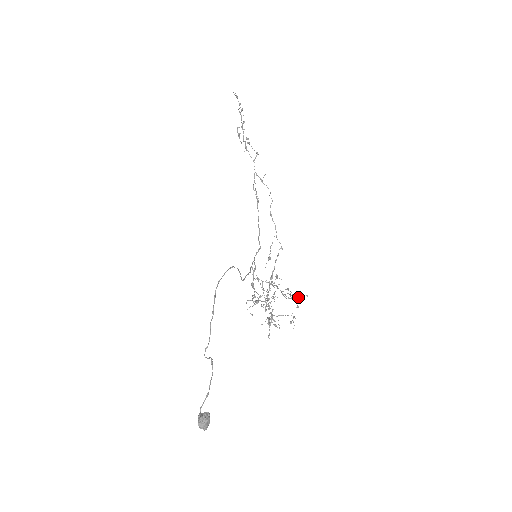
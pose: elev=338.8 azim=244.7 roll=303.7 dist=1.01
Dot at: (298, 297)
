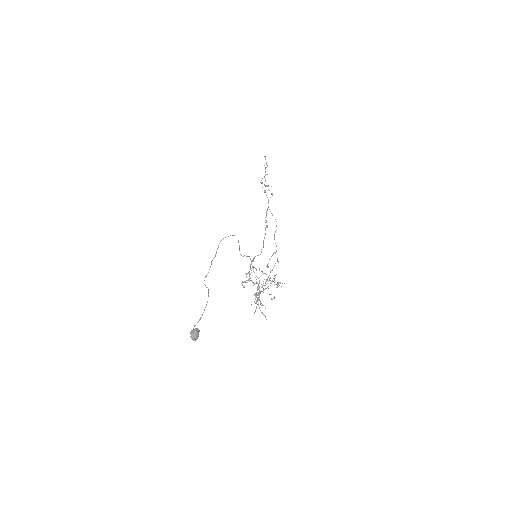
Dot at: (281, 286)
